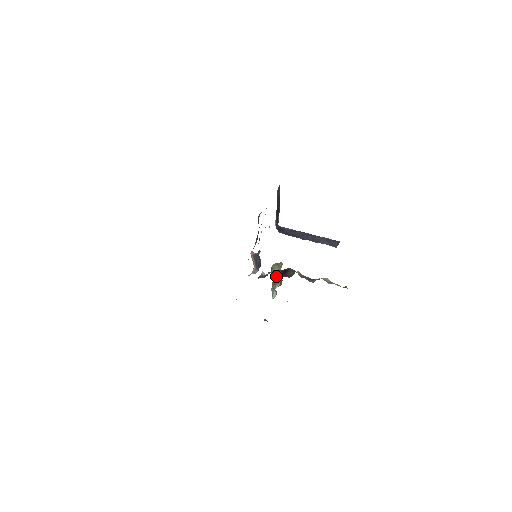
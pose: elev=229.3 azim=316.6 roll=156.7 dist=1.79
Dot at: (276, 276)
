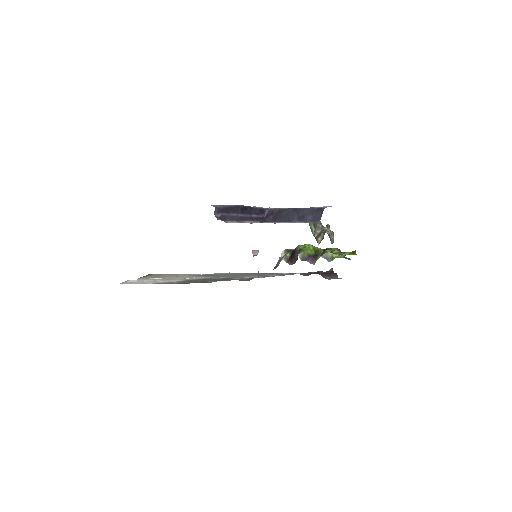
Dot at: (316, 230)
